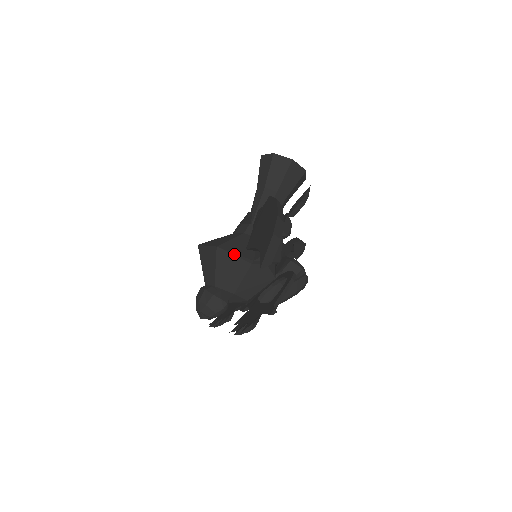
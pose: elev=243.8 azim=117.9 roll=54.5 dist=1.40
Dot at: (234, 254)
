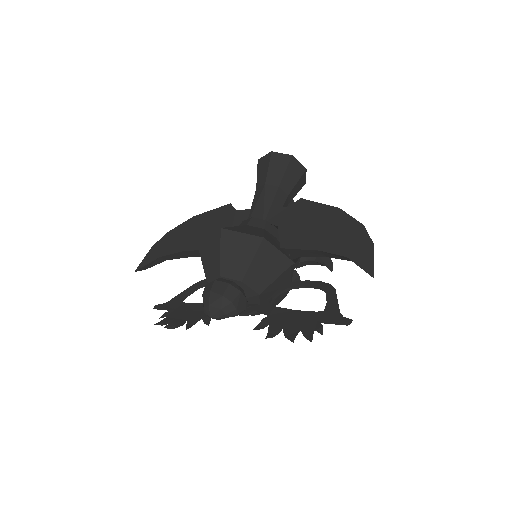
Dot at: (278, 251)
